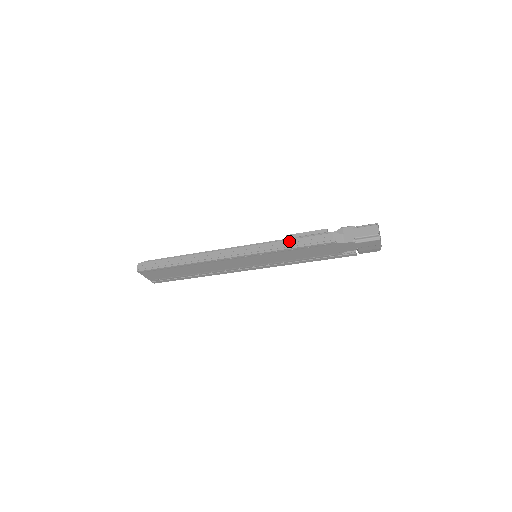
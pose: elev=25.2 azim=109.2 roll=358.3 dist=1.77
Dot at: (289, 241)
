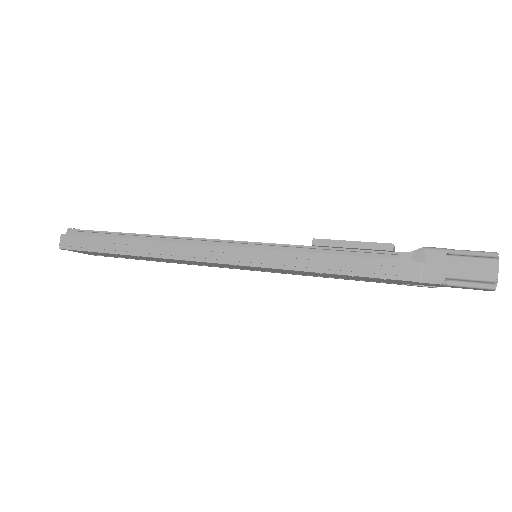
Dot at: (317, 256)
